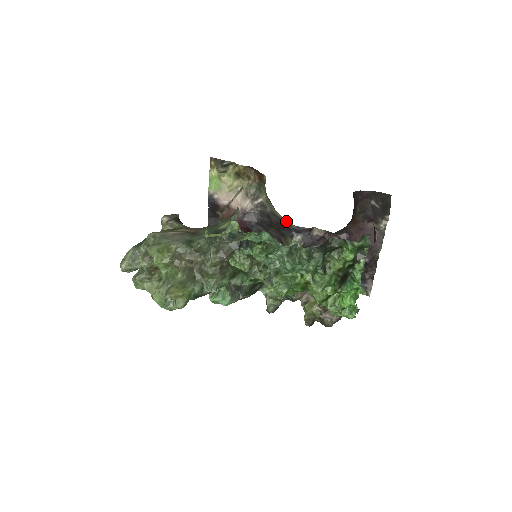
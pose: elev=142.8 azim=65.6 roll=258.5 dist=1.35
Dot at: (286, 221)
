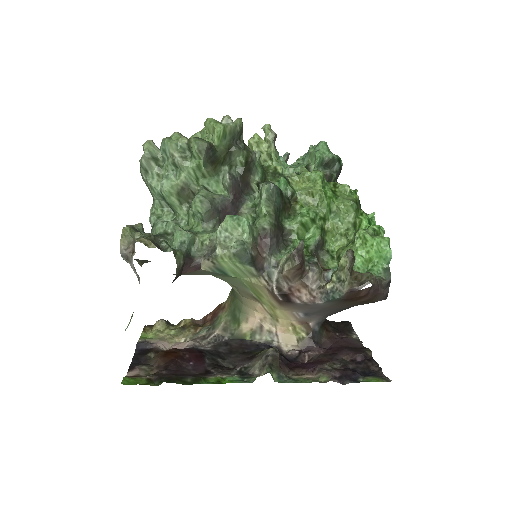
Dot at: (254, 333)
